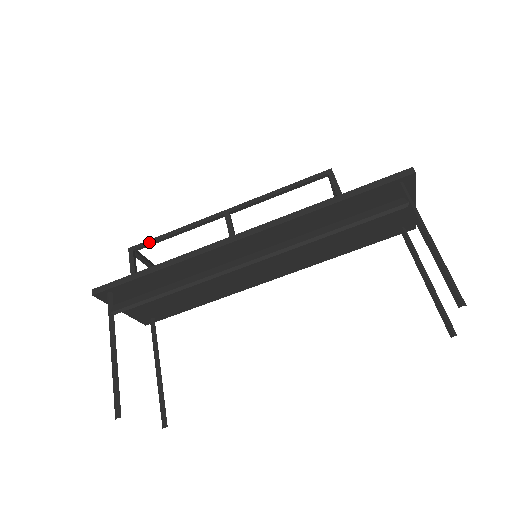
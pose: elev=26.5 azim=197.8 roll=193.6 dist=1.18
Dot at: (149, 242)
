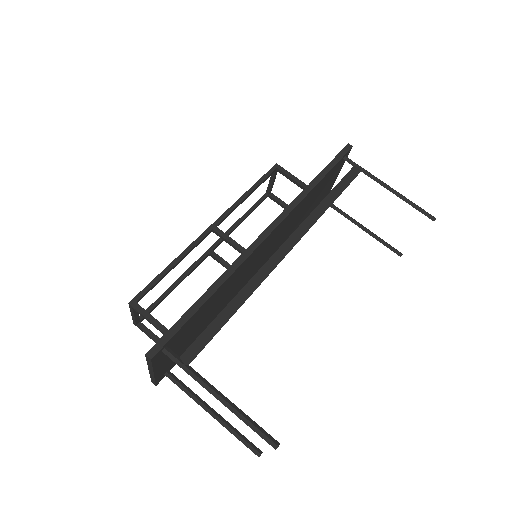
Dot at: (150, 286)
